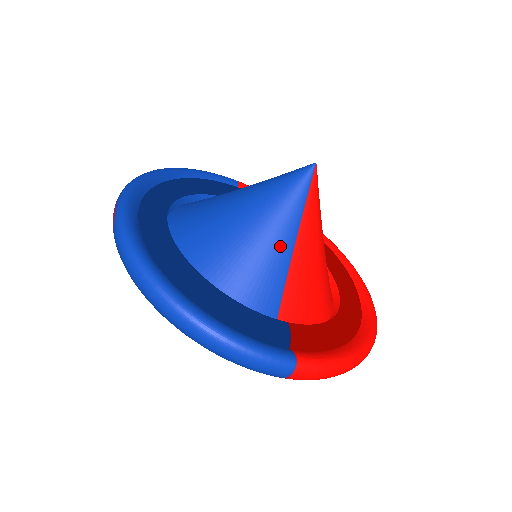
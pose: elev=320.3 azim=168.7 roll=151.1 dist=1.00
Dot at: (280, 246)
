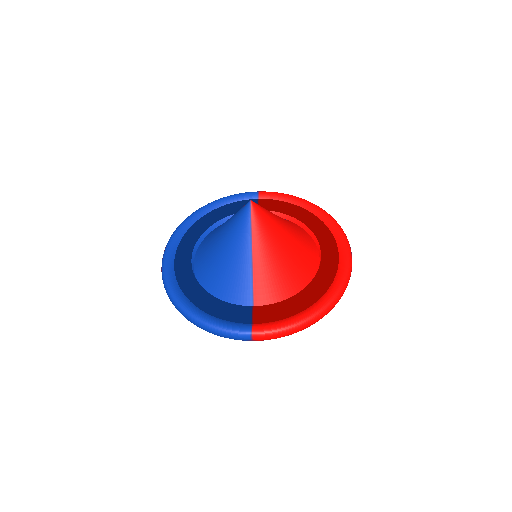
Dot at: (243, 259)
